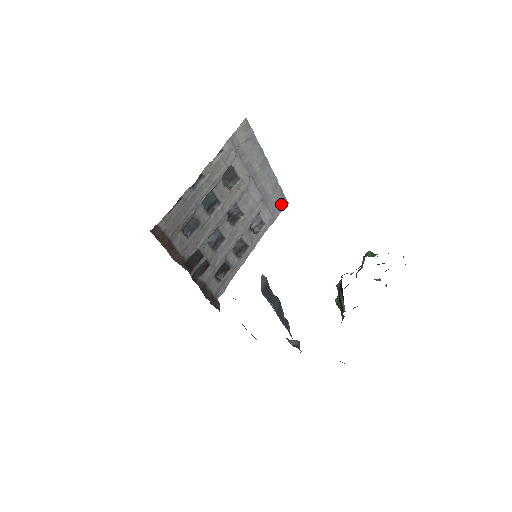
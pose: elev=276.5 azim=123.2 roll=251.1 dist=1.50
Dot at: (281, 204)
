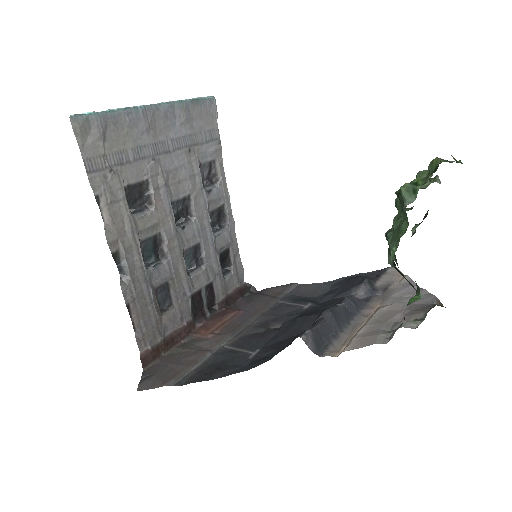
Dot at: (209, 113)
